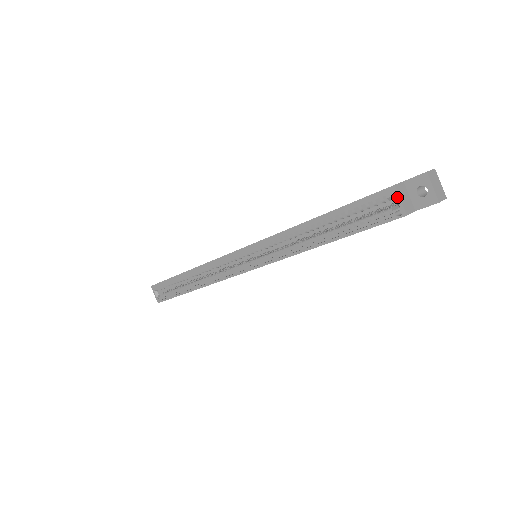
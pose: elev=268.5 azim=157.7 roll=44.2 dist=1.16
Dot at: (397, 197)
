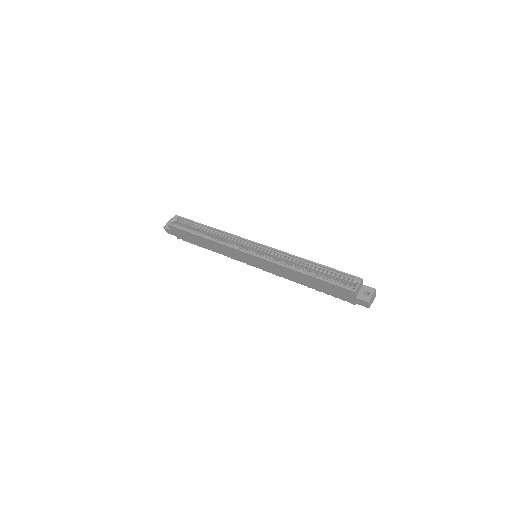
Dot at: (359, 283)
